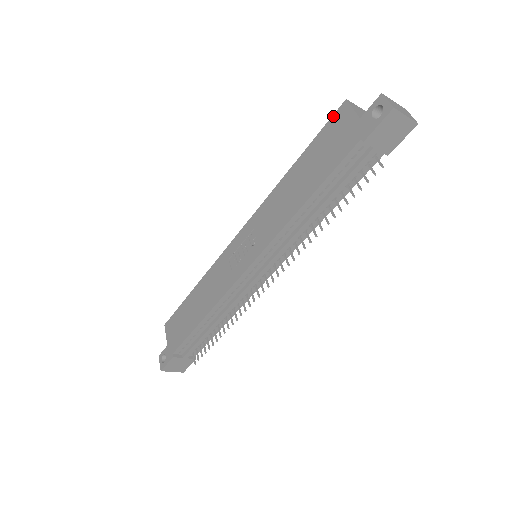
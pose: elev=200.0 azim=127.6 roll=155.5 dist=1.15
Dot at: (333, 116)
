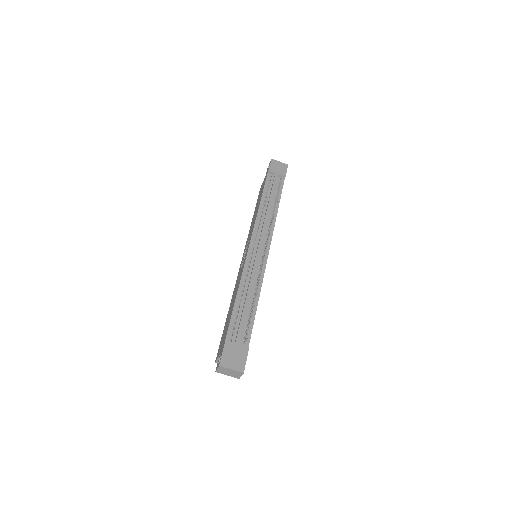
Dot at: occluded
